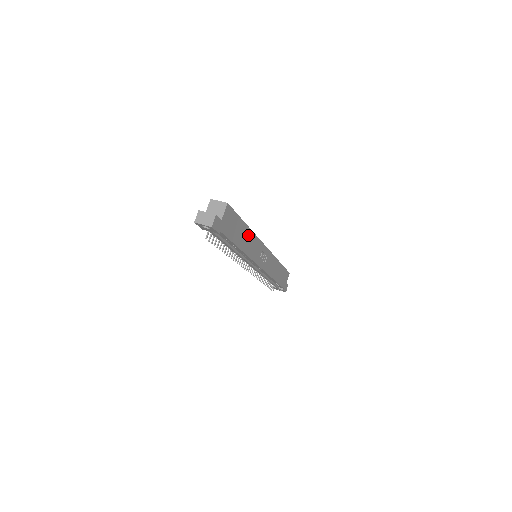
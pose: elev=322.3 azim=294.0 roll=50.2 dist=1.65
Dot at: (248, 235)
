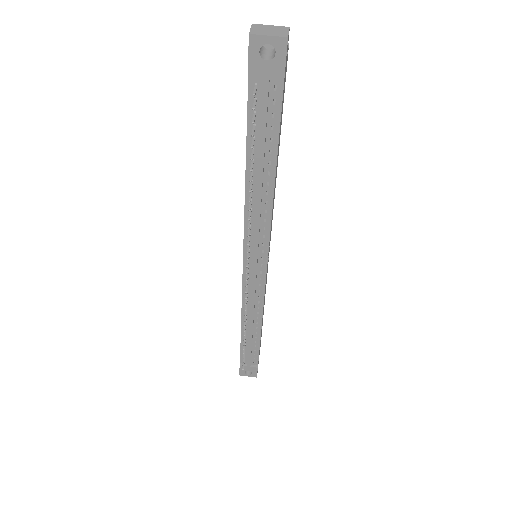
Dot at: (276, 173)
